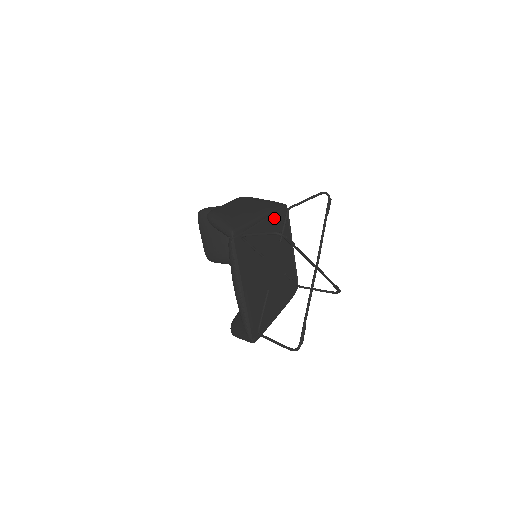
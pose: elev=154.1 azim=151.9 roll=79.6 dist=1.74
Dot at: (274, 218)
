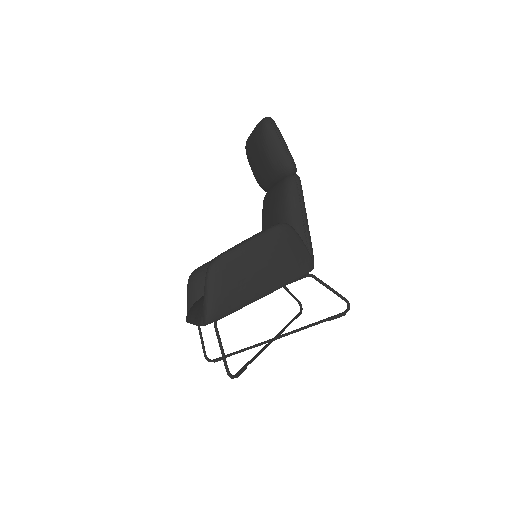
Dot at: occluded
